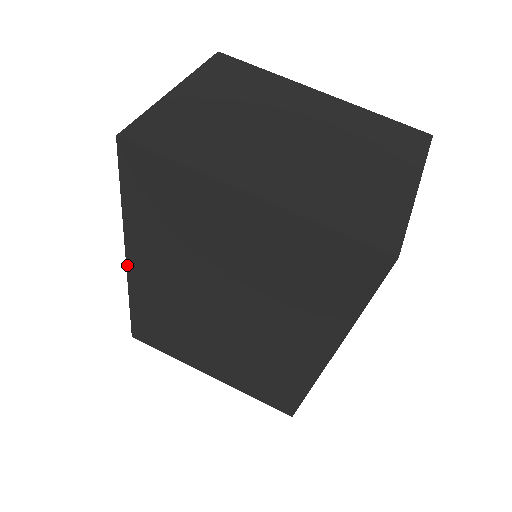
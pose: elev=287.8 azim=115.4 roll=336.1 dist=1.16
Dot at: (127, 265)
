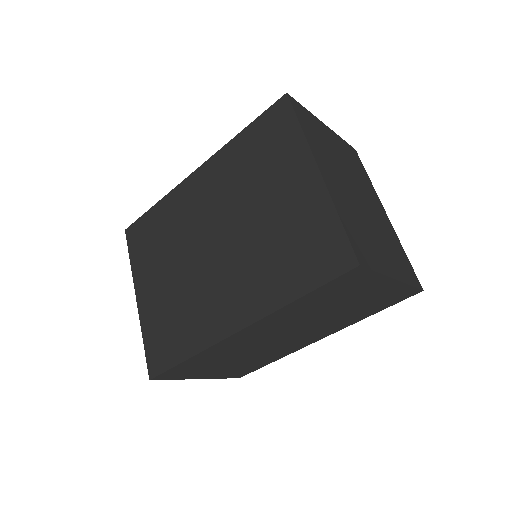
Dot at: (194, 172)
